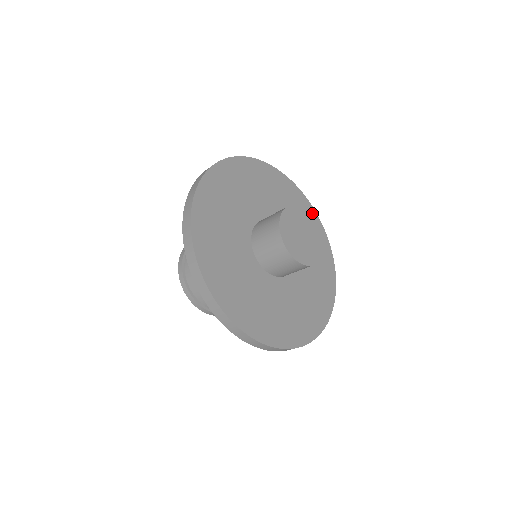
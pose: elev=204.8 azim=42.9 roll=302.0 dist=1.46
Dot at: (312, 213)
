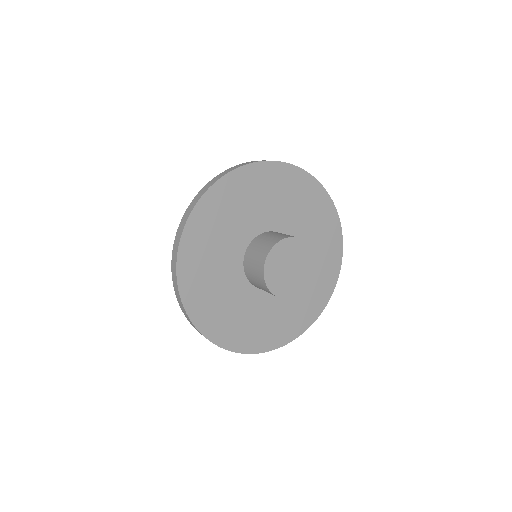
Dot at: (336, 264)
